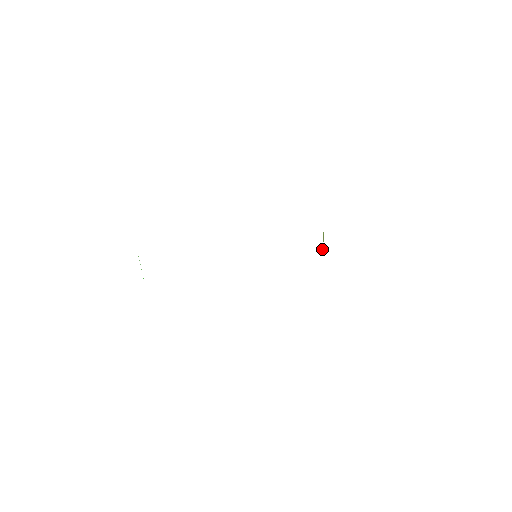
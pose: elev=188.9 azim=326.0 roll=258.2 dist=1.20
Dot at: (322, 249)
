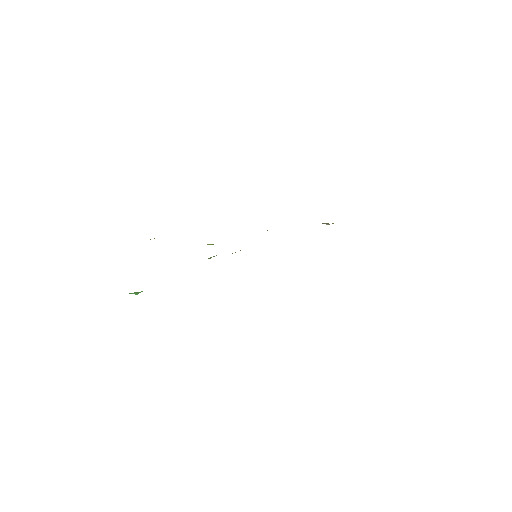
Dot at: occluded
